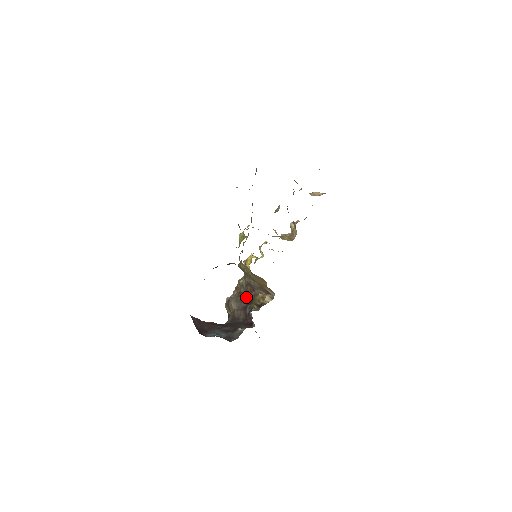
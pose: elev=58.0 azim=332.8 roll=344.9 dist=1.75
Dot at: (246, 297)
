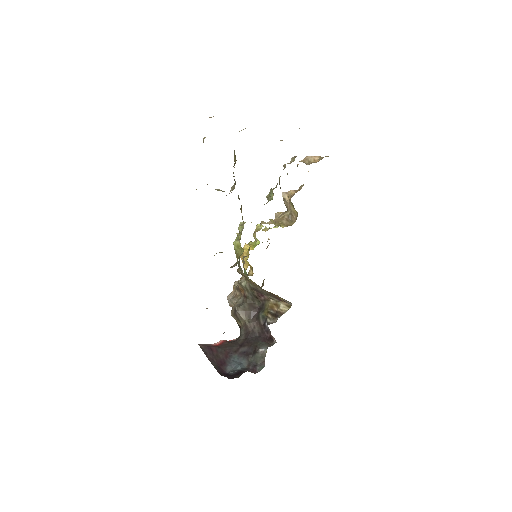
Dot at: (254, 302)
